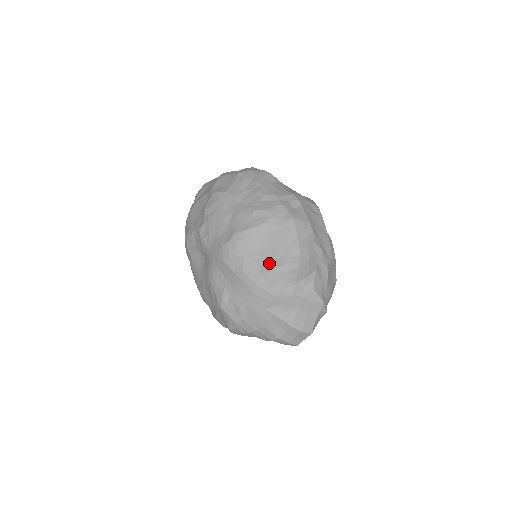
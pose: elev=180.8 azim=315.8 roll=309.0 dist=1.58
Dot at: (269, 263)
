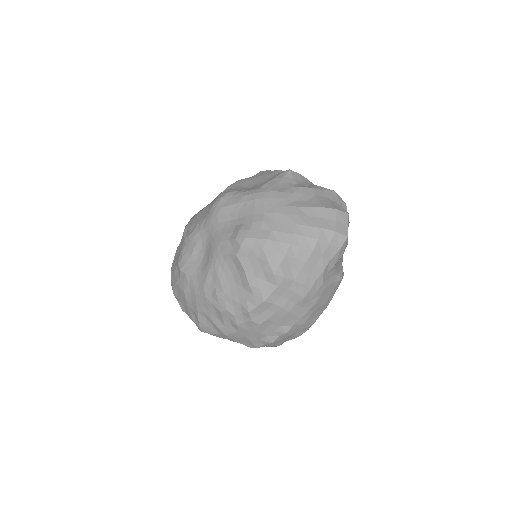
Dot at: occluded
